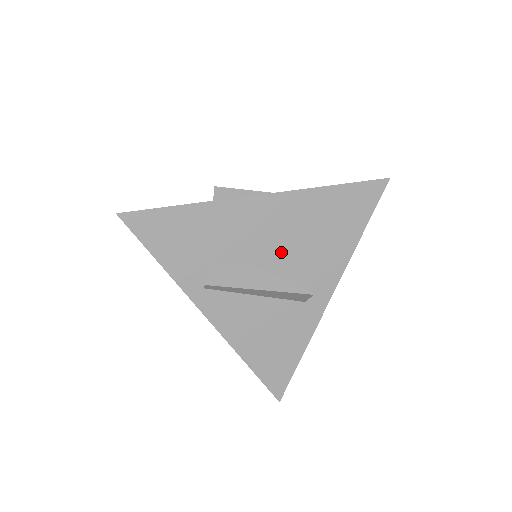
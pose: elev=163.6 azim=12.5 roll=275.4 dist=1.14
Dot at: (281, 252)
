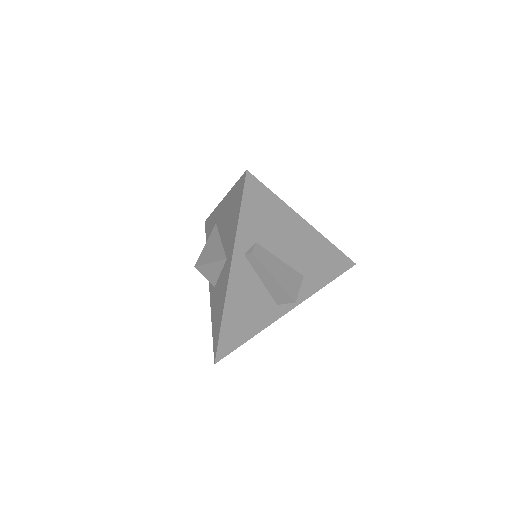
Dot at: (291, 264)
